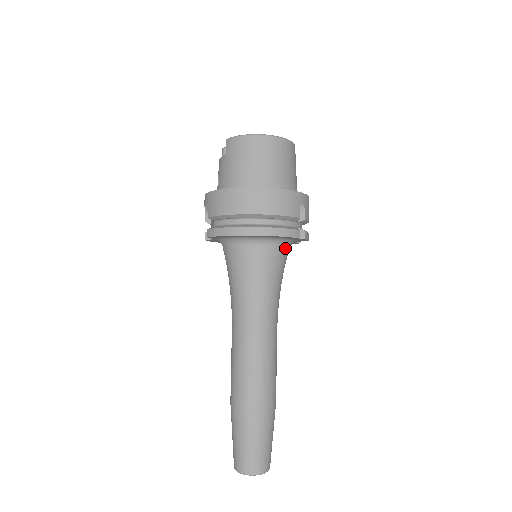
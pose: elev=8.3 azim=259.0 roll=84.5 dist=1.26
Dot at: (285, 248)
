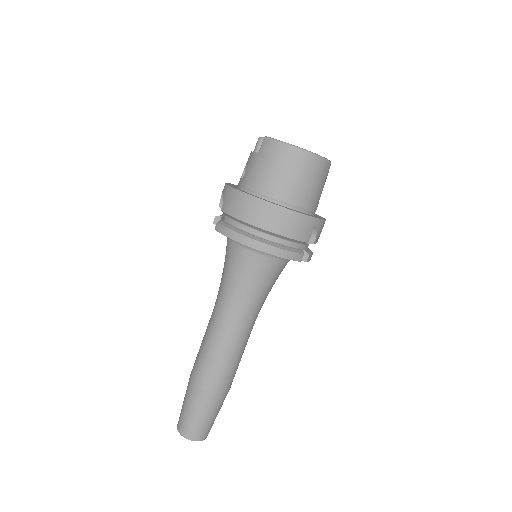
Dot at: (285, 262)
